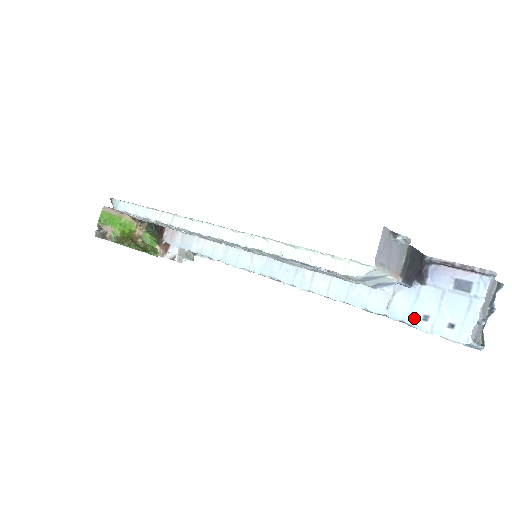
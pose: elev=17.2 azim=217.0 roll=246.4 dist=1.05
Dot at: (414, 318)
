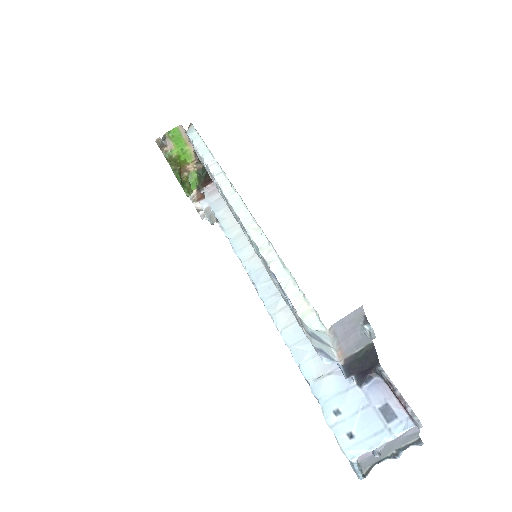
Dot at: (328, 405)
